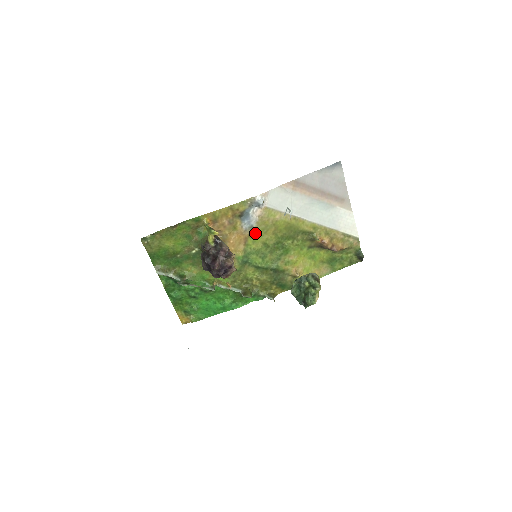
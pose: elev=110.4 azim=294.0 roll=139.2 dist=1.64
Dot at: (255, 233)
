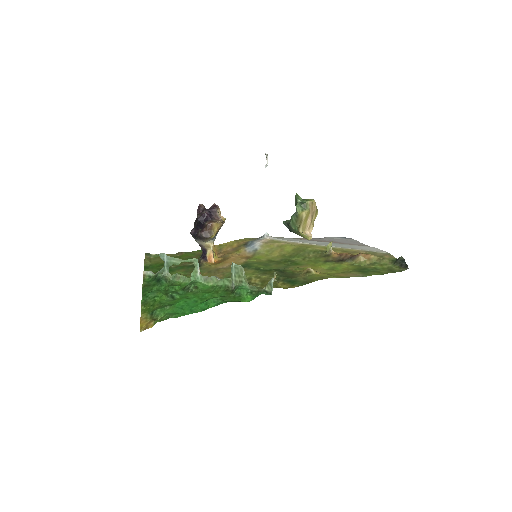
Dot at: (259, 254)
